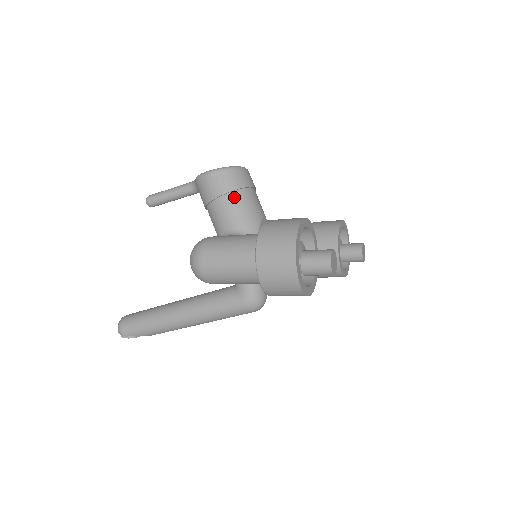
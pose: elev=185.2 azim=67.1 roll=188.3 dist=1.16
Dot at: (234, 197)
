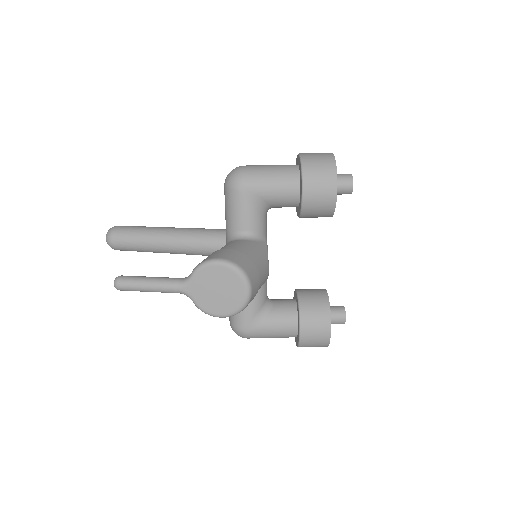
Dot at: occluded
